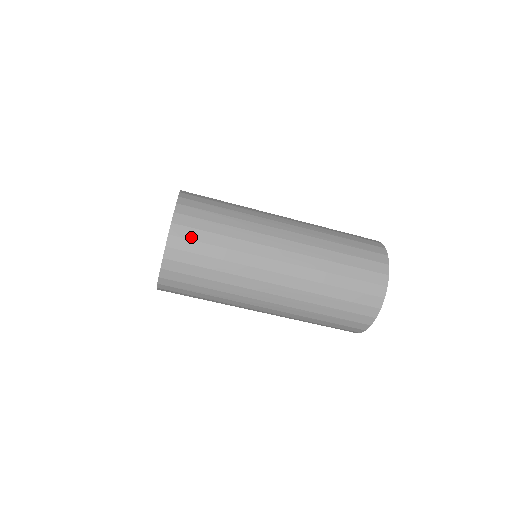
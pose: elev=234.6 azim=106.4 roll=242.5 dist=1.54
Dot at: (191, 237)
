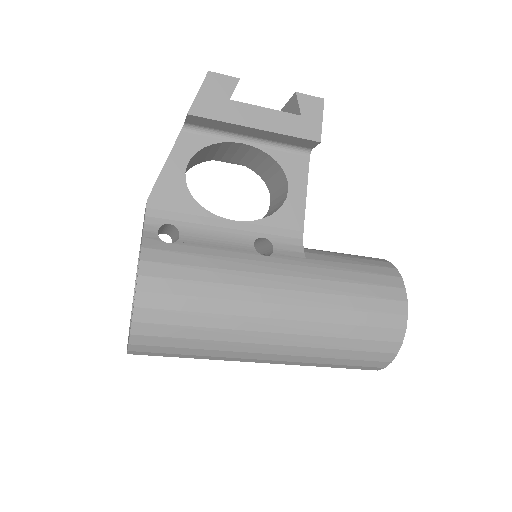
Dot at: (154, 355)
